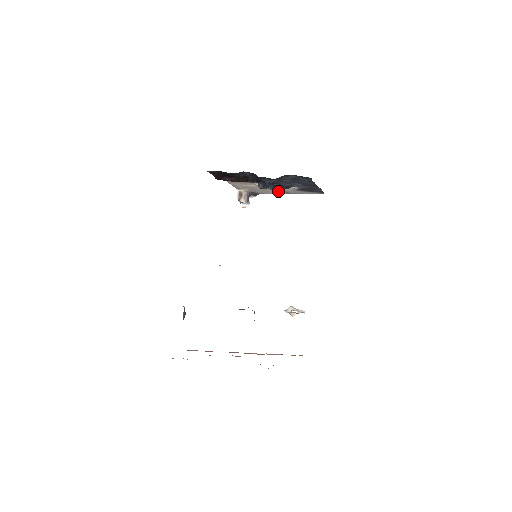
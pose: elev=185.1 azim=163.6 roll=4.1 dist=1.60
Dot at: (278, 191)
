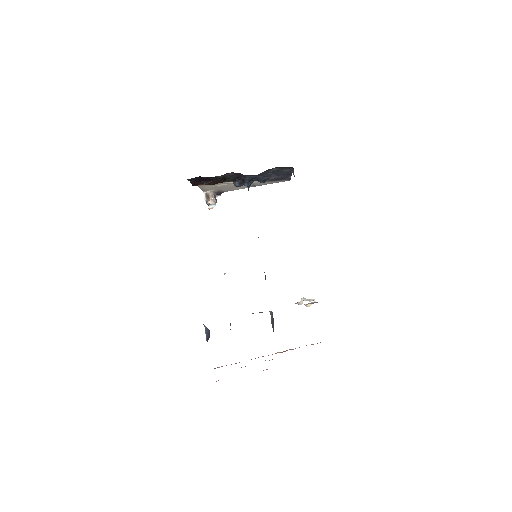
Dot at: (245, 186)
